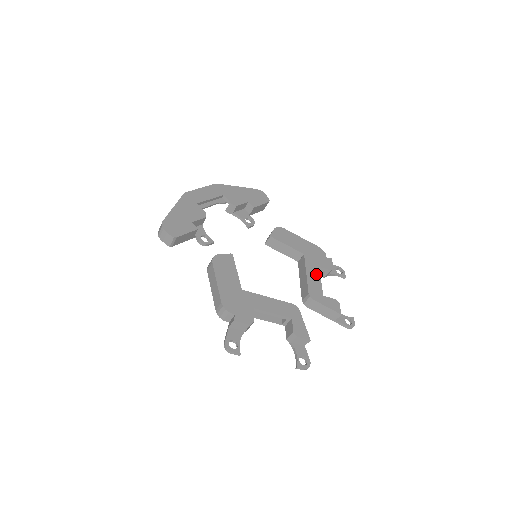
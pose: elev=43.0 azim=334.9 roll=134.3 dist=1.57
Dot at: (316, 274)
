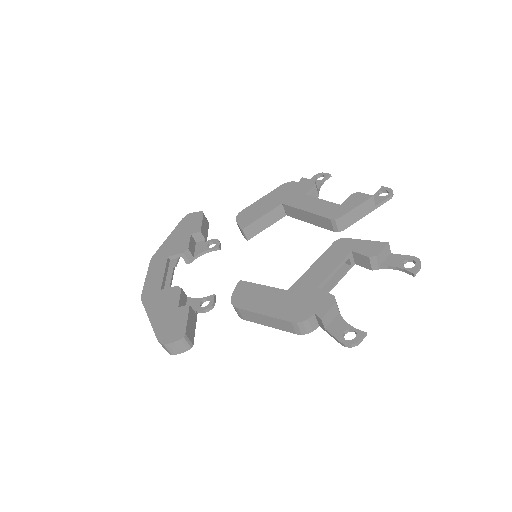
Dot at: (312, 201)
